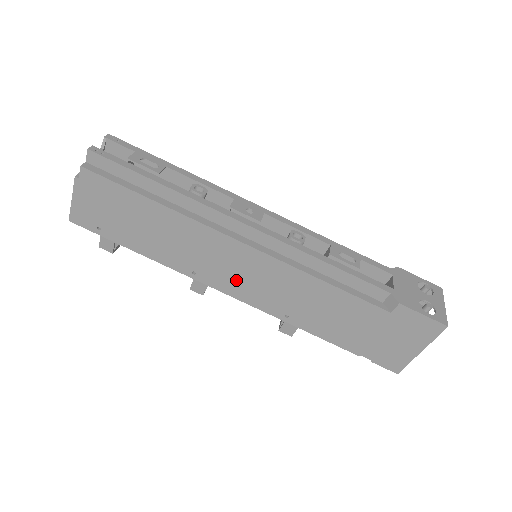
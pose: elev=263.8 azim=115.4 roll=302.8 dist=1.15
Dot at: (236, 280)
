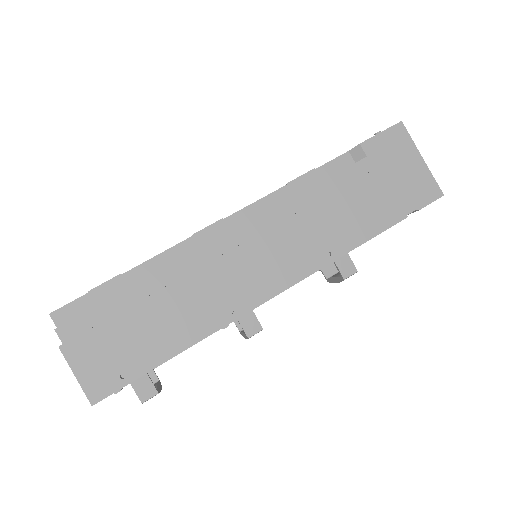
Dot at: (262, 273)
